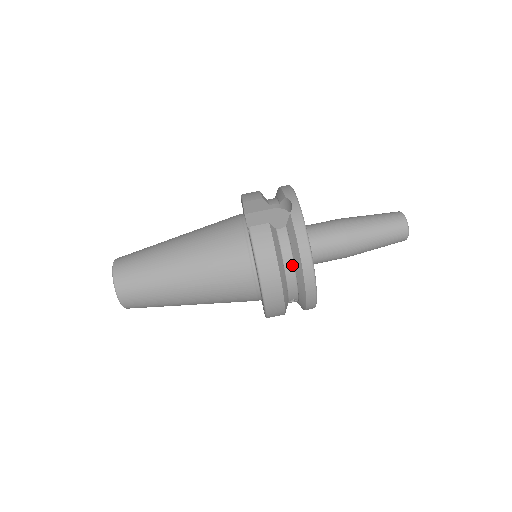
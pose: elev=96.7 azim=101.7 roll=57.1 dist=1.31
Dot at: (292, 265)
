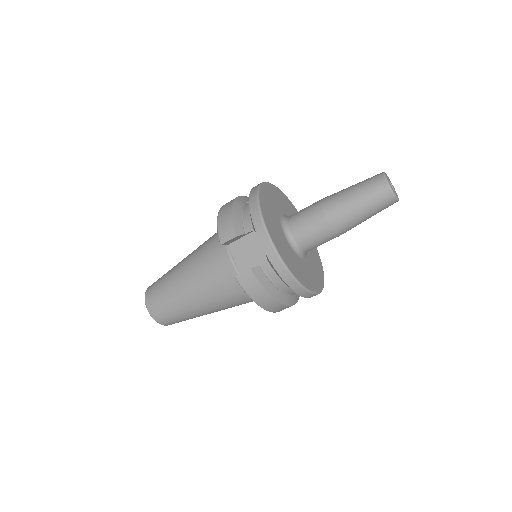
Dot at: (286, 286)
